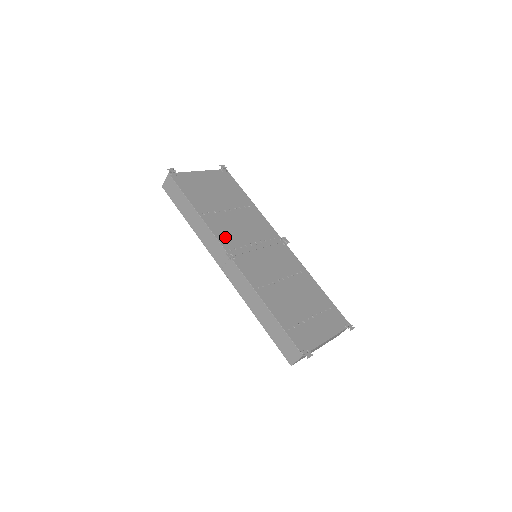
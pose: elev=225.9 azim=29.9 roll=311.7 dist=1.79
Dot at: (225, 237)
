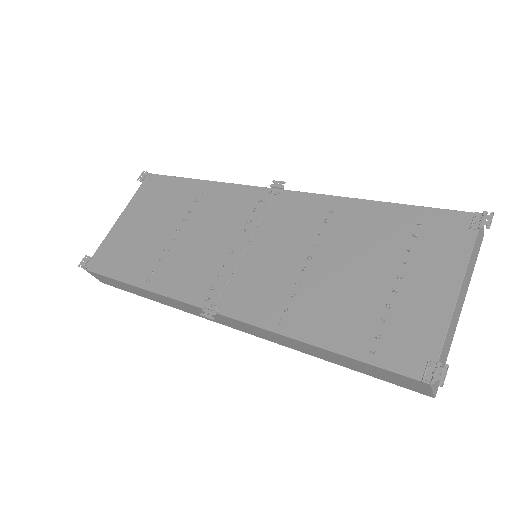
Dot at: (190, 285)
